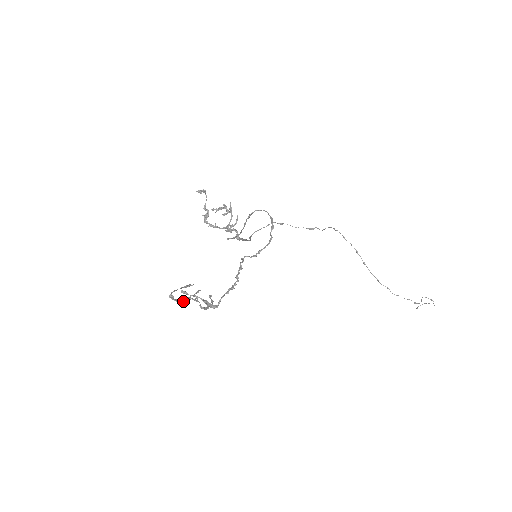
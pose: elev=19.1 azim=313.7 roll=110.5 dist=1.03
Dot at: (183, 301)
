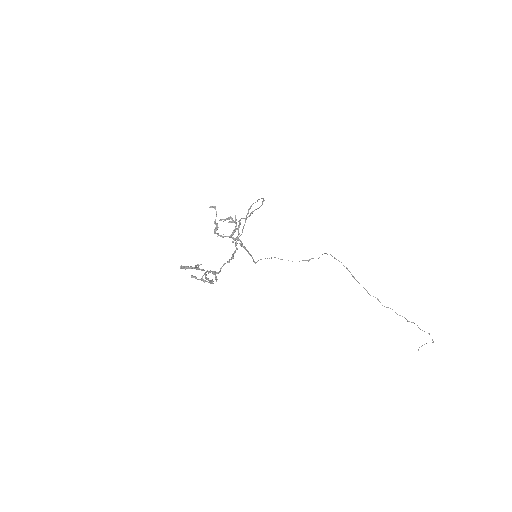
Dot at: (191, 268)
